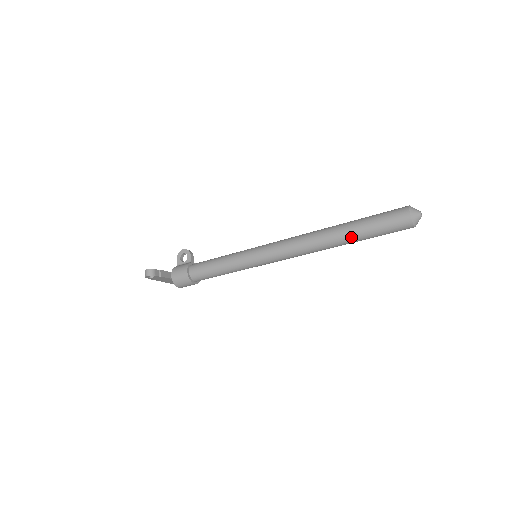
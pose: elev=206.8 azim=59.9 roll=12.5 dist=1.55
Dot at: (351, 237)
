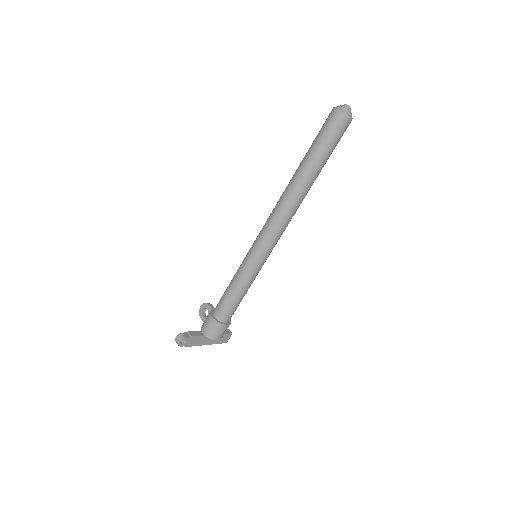
Dot at: (311, 169)
